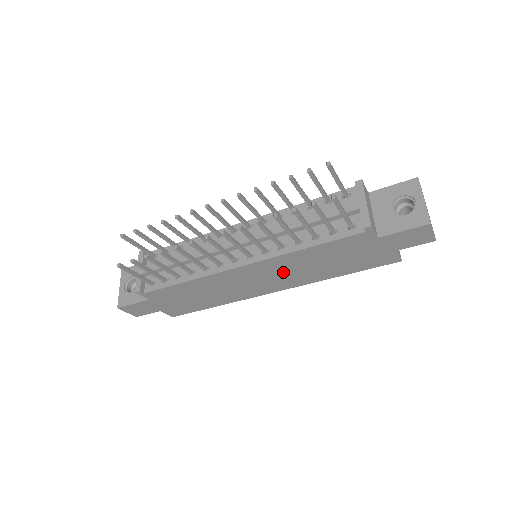
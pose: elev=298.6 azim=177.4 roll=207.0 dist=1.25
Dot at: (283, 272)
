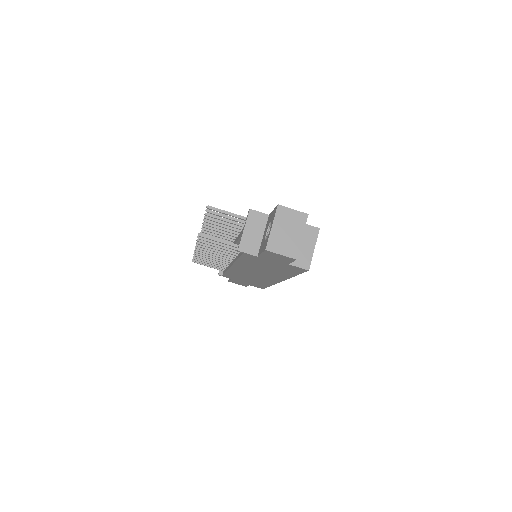
Dot at: (257, 271)
